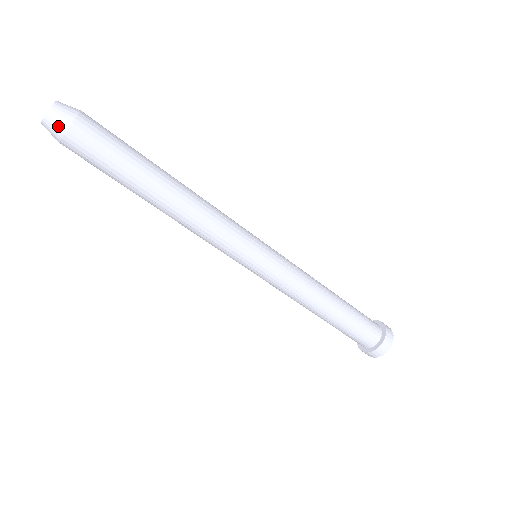
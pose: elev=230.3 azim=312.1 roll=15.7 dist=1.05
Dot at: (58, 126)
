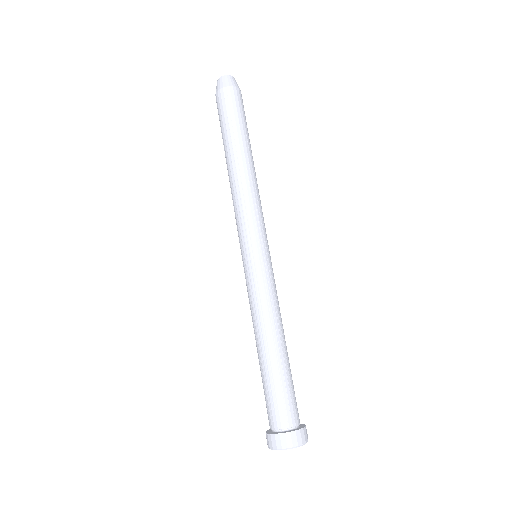
Dot at: (225, 83)
